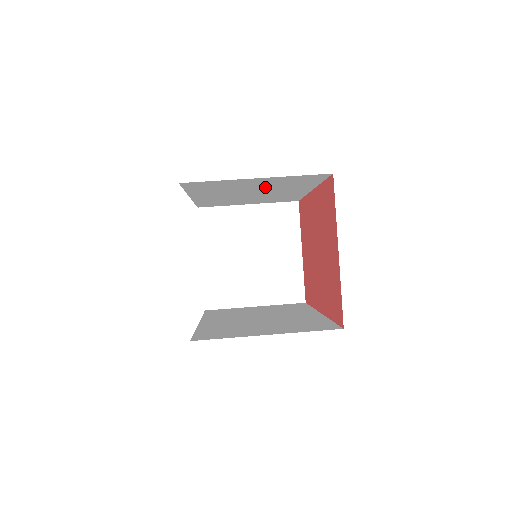
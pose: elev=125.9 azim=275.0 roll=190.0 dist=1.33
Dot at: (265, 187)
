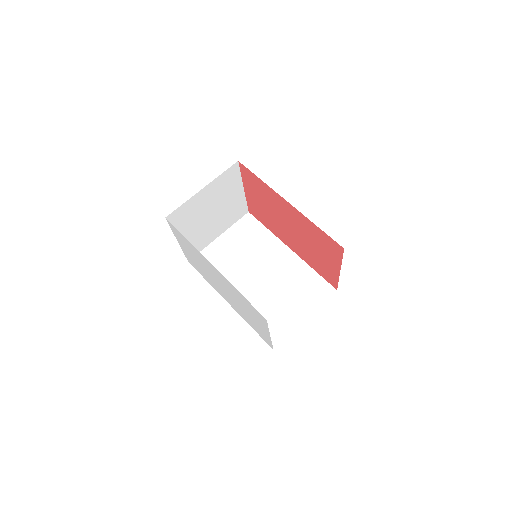
Dot at: occluded
